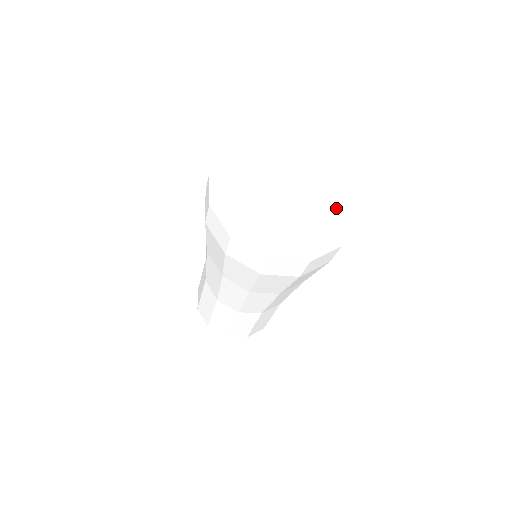
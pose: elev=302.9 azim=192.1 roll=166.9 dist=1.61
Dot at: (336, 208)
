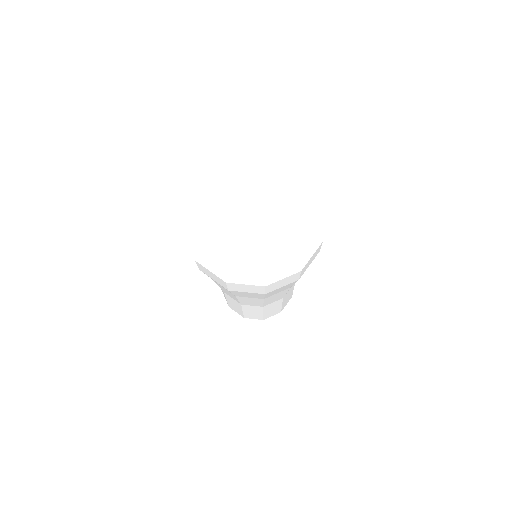
Dot at: (290, 184)
